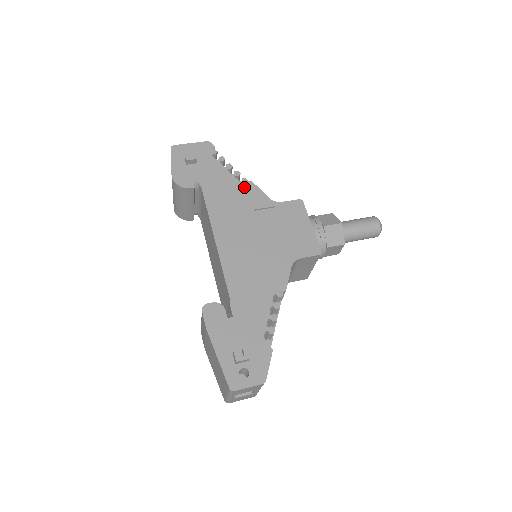
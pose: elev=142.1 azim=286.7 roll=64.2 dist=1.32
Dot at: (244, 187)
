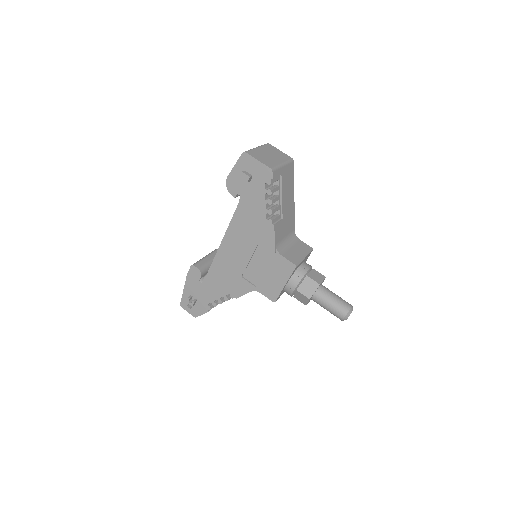
Dot at: (266, 226)
